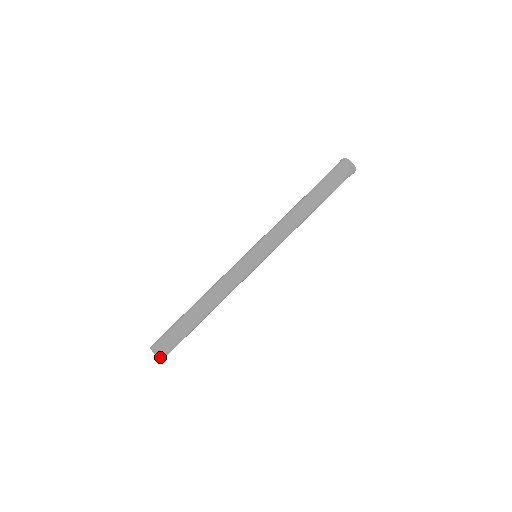
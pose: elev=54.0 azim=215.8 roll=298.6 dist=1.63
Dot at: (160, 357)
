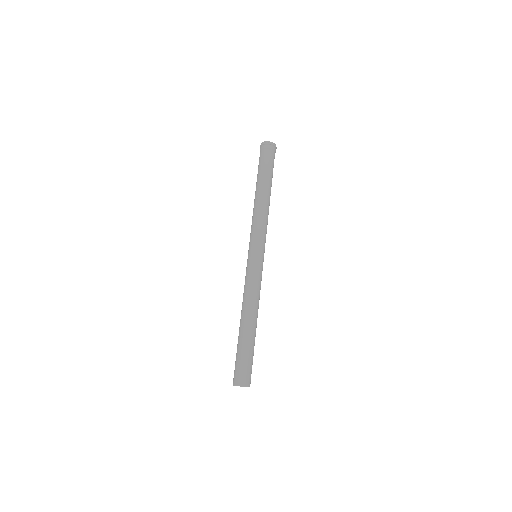
Dot at: (243, 385)
